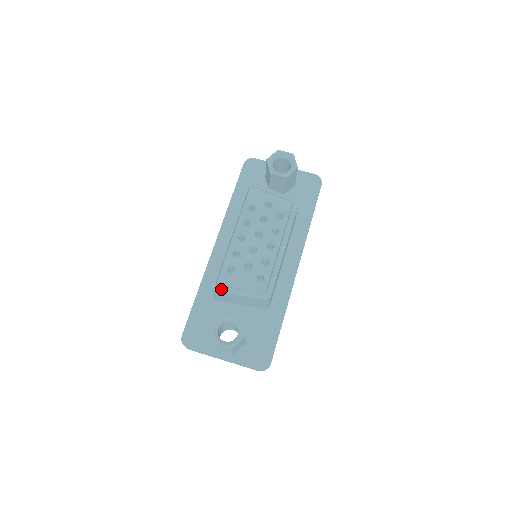
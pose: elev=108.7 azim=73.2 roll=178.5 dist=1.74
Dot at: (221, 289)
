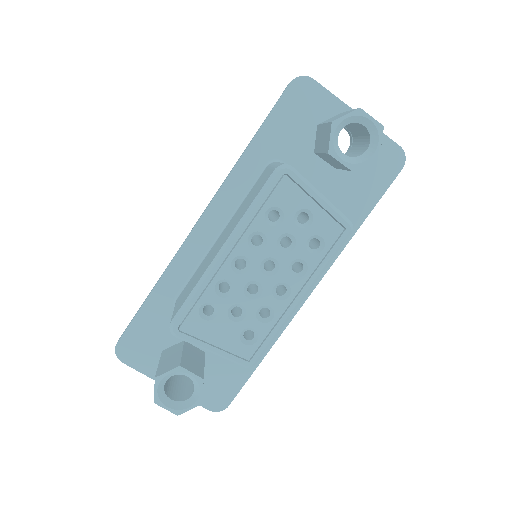
Dot at: (184, 338)
